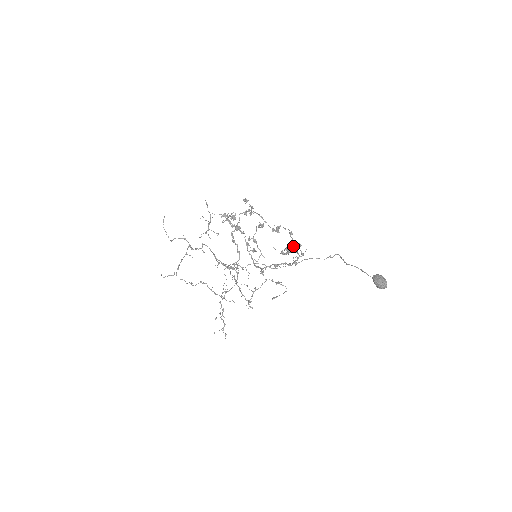
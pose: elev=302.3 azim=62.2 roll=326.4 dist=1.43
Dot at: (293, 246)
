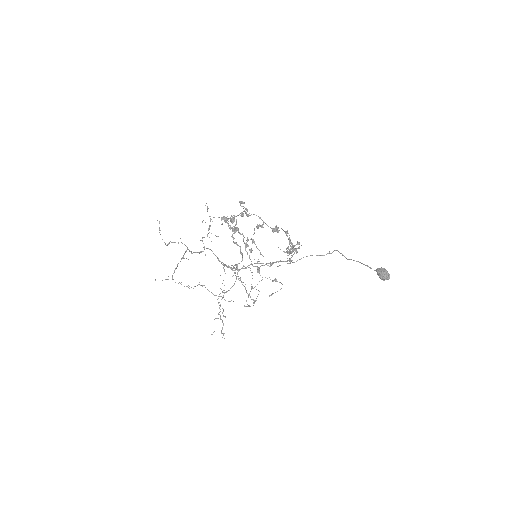
Dot at: (291, 244)
